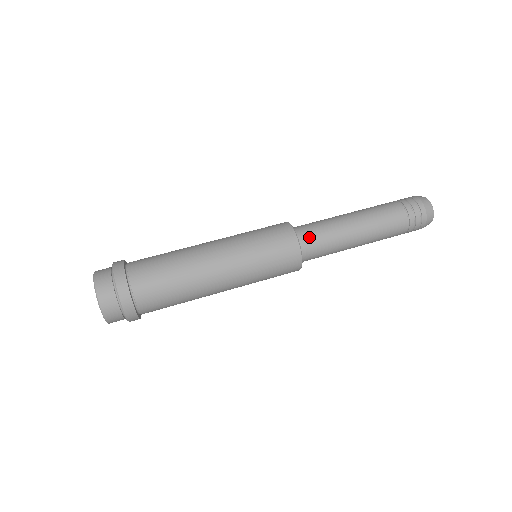
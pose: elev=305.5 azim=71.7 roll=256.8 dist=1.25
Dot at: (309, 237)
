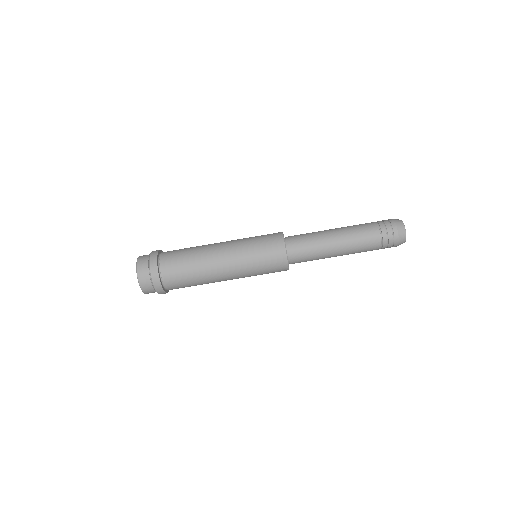
Dot at: (298, 262)
